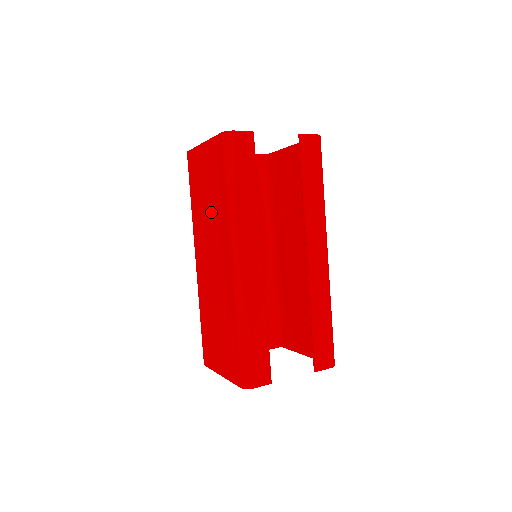
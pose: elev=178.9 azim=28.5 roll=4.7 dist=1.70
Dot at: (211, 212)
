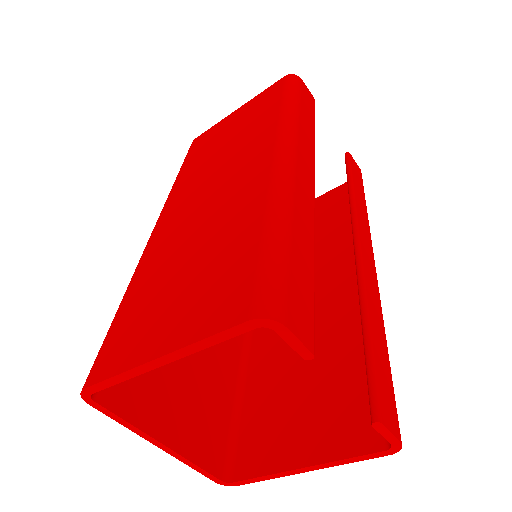
Dot at: (232, 145)
